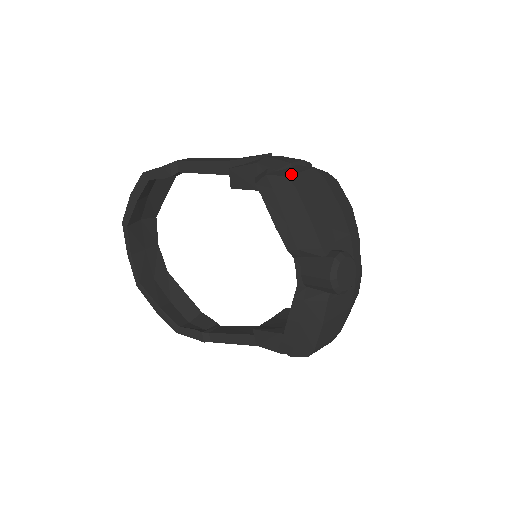
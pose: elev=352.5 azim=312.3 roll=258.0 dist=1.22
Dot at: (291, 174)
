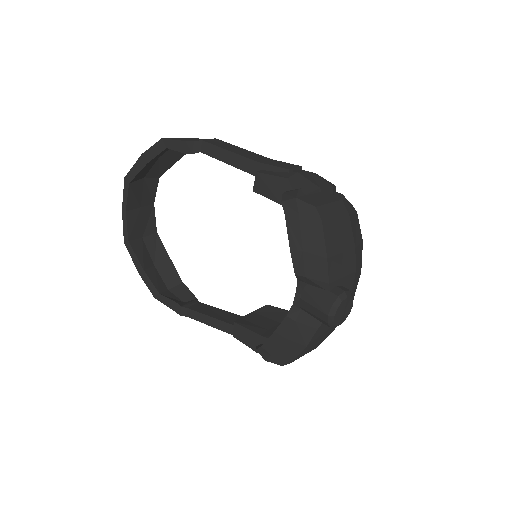
Dot at: (320, 205)
